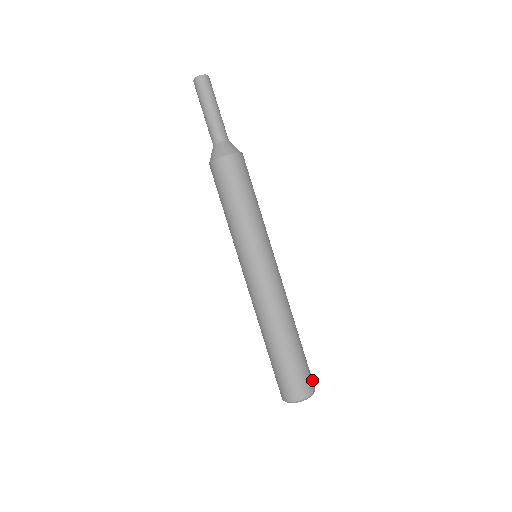
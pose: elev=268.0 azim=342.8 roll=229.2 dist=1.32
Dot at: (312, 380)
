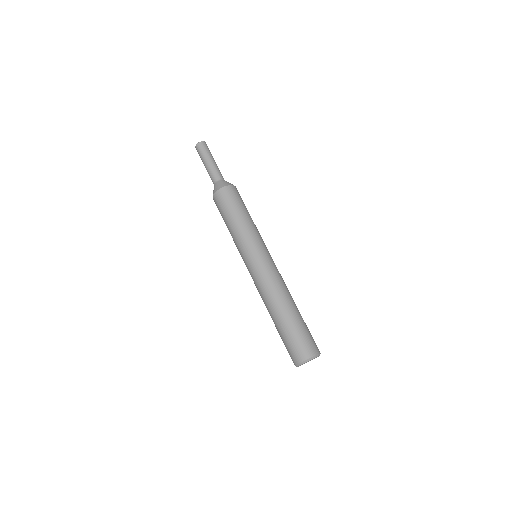
Dot at: occluded
